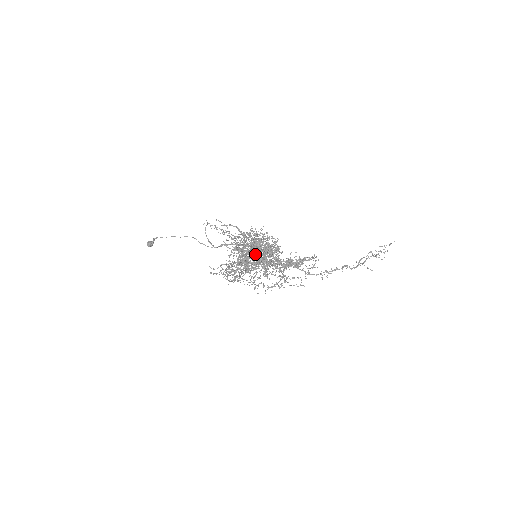
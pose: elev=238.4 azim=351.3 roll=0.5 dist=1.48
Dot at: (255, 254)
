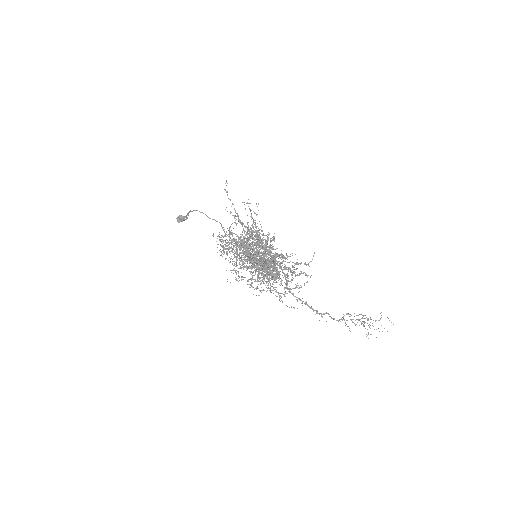
Dot at: occluded
